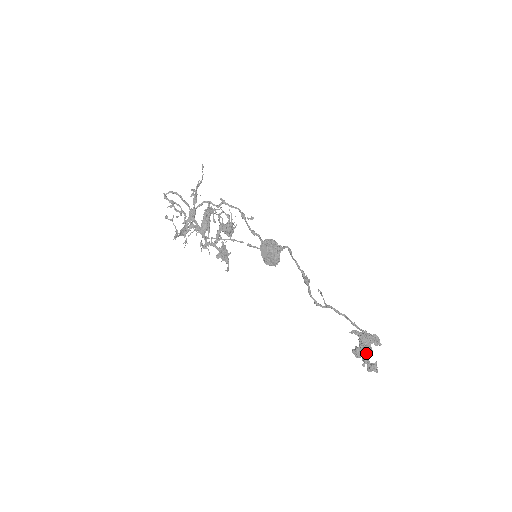
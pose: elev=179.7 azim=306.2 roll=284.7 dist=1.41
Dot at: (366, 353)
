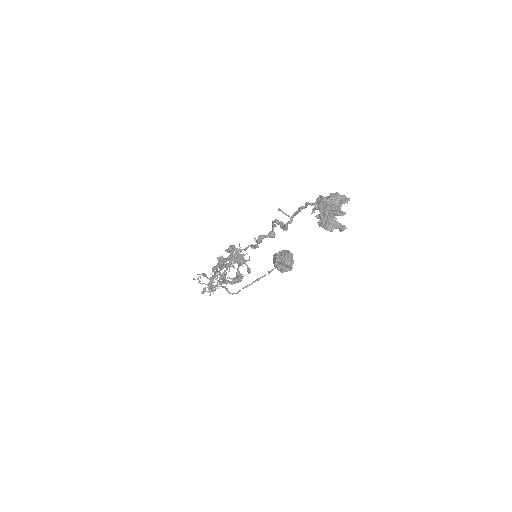
Dot at: occluded
